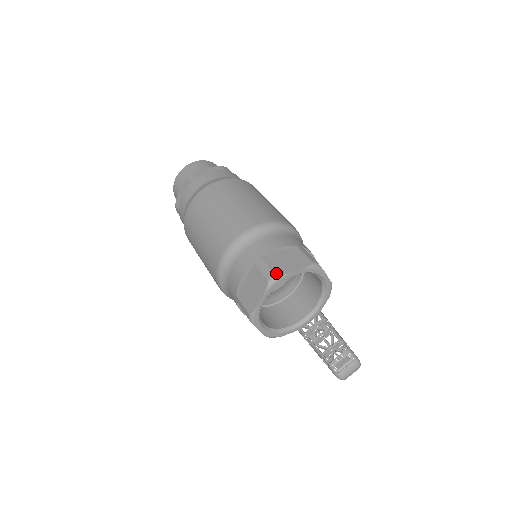
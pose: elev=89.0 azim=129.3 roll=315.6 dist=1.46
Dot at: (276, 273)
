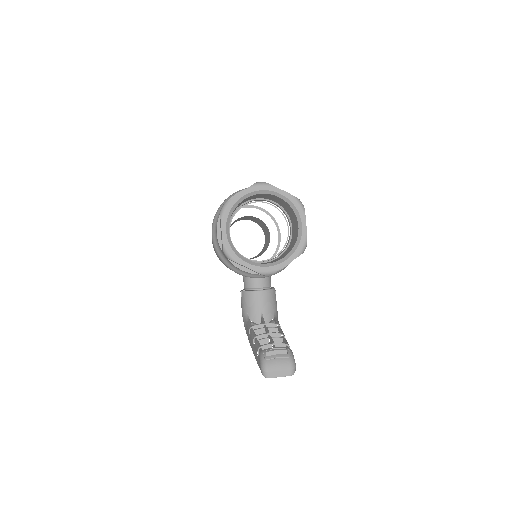
Dot at: (266, 183)
